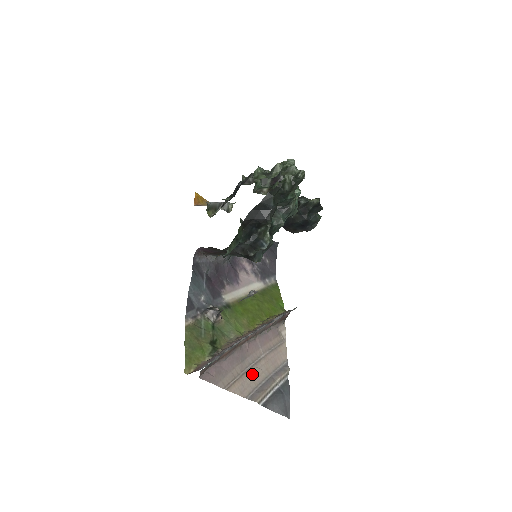
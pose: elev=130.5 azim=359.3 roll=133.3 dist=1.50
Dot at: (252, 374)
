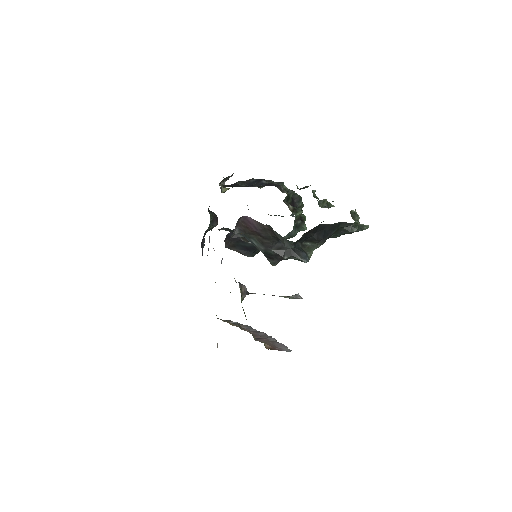
Dot at: occluded
